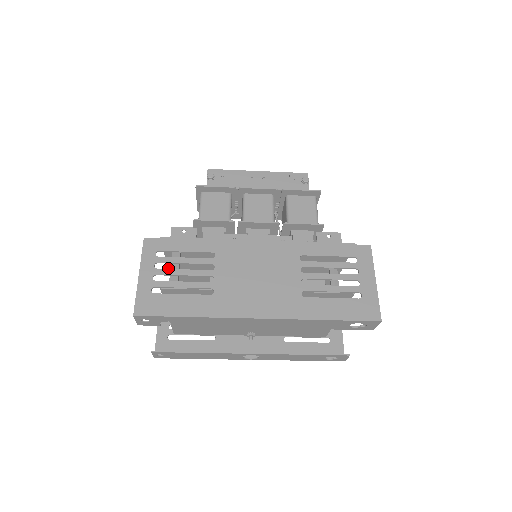
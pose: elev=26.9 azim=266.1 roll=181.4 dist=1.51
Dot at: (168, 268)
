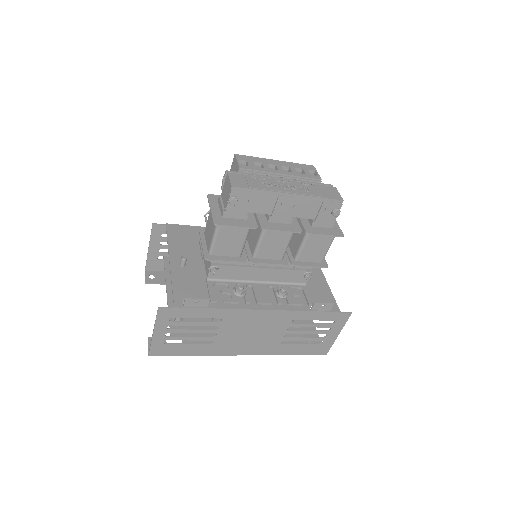
Dot at: (170, 264)
